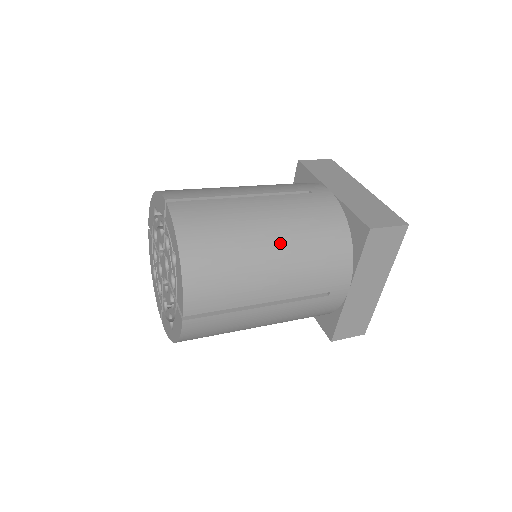
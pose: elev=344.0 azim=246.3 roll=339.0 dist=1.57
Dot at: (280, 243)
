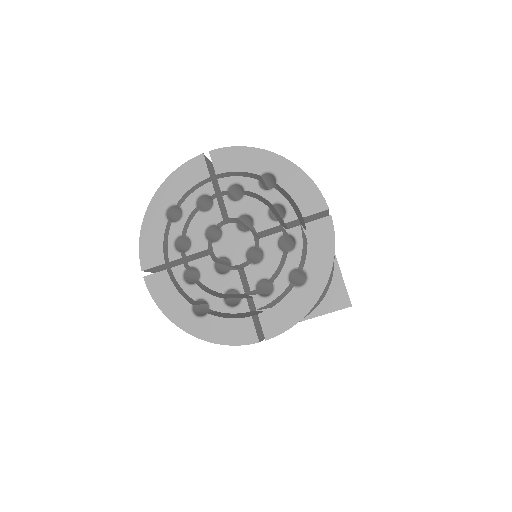
Dot at: occluded
